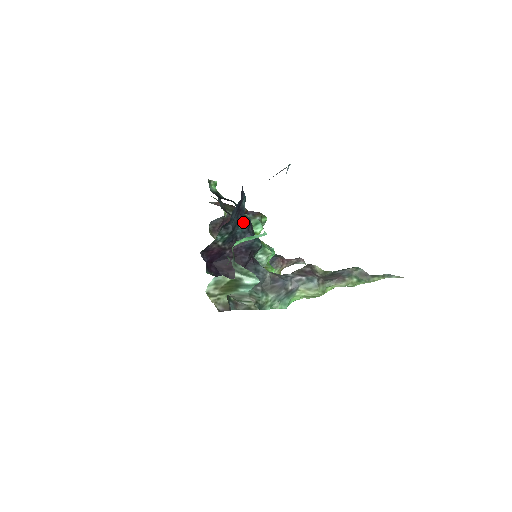
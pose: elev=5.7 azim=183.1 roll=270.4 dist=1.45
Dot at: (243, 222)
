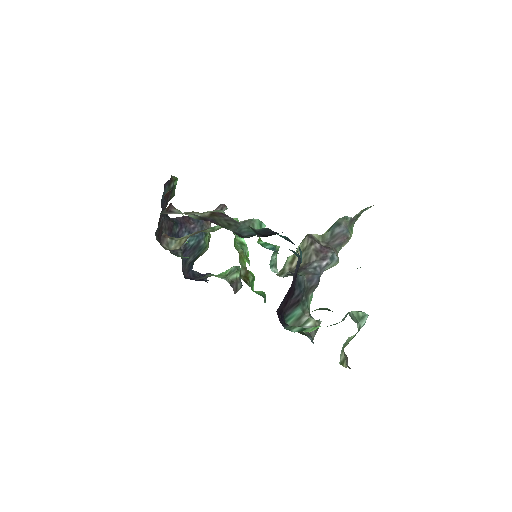
Dot at: (300, 252)
